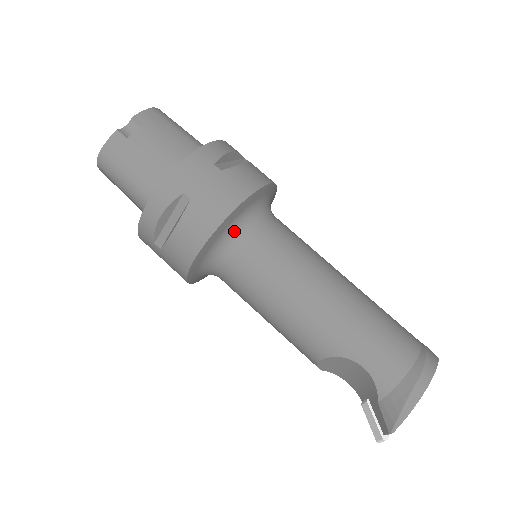
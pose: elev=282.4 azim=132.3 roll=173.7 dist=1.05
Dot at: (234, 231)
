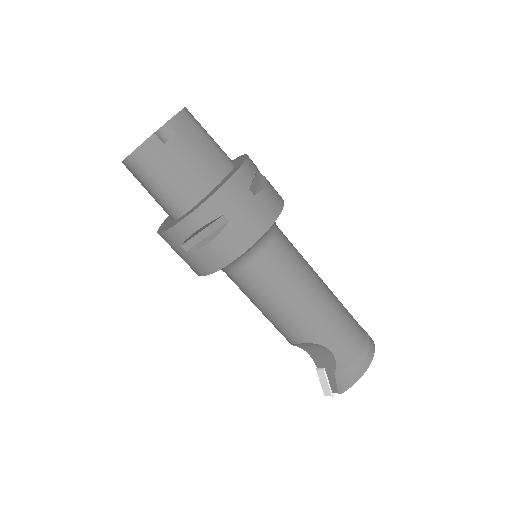
Dot at: (255, 246)
